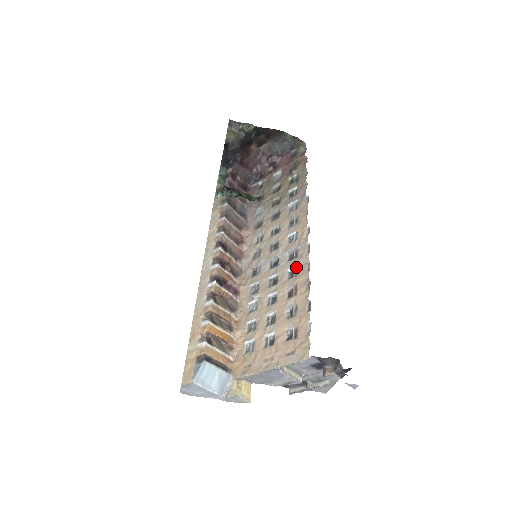
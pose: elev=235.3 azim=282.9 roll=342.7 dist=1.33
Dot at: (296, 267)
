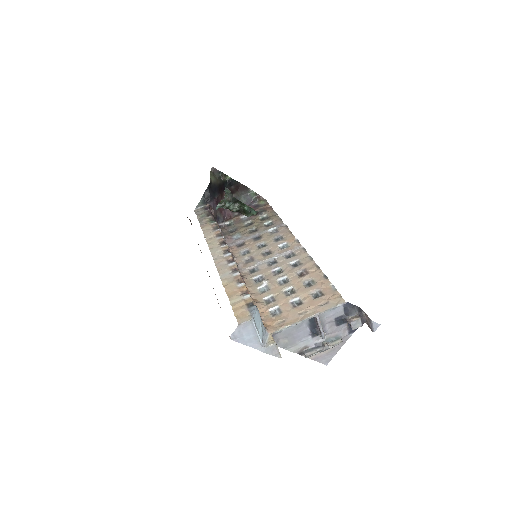
Dot at: (298, 260)
